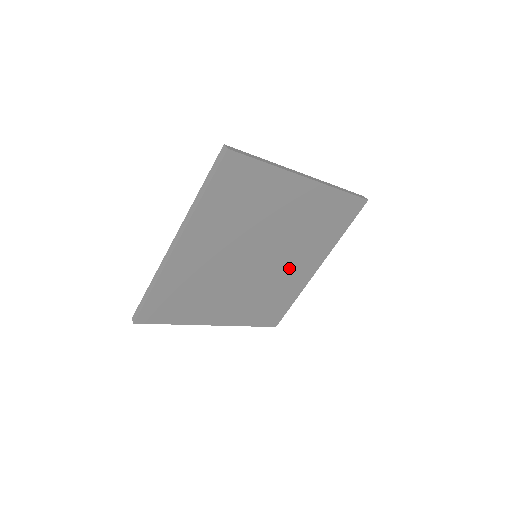
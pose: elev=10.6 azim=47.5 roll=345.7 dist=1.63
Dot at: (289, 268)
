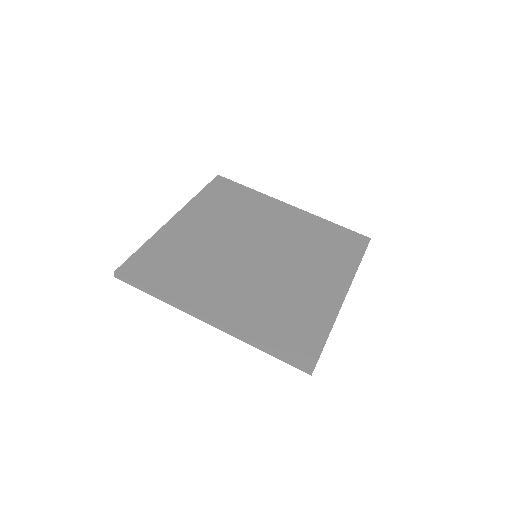
Dot at: occluded
